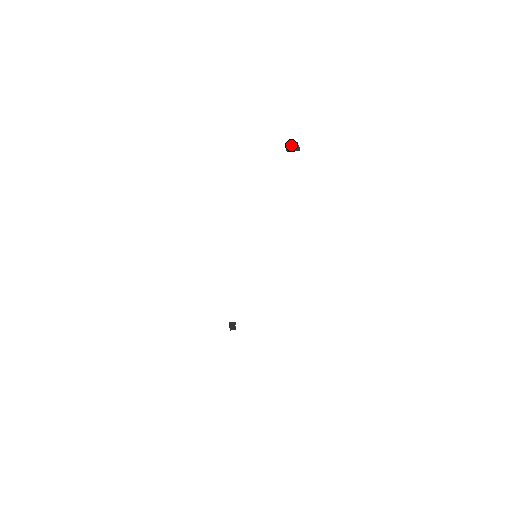
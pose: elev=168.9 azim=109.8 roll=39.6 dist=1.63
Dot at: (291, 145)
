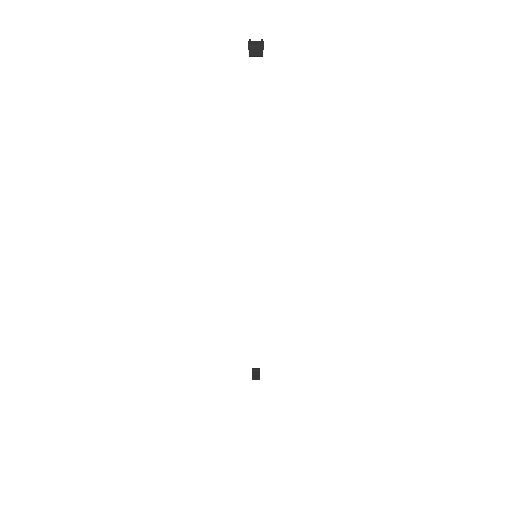
Dot at: (250, 42)
